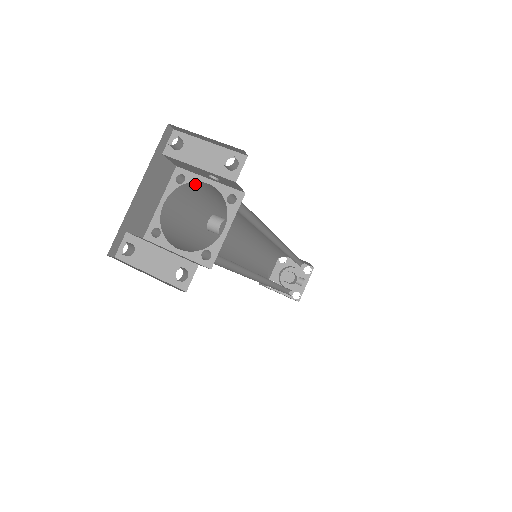
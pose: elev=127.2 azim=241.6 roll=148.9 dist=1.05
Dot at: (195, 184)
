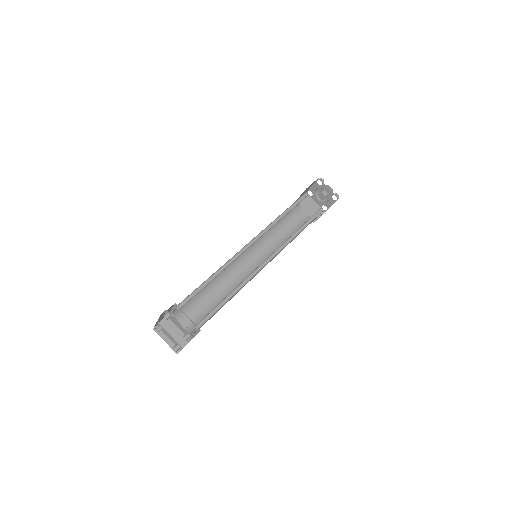
Dot at: occluded
